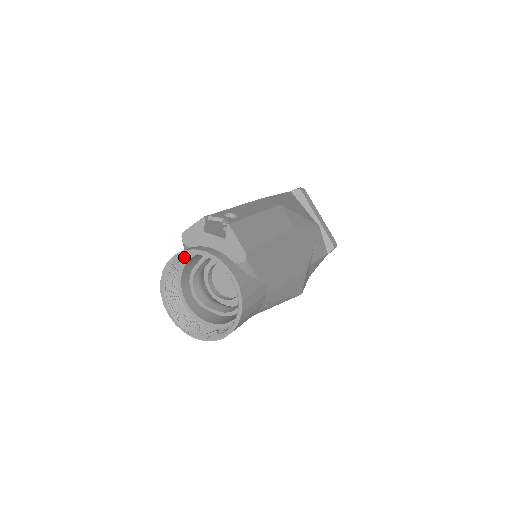
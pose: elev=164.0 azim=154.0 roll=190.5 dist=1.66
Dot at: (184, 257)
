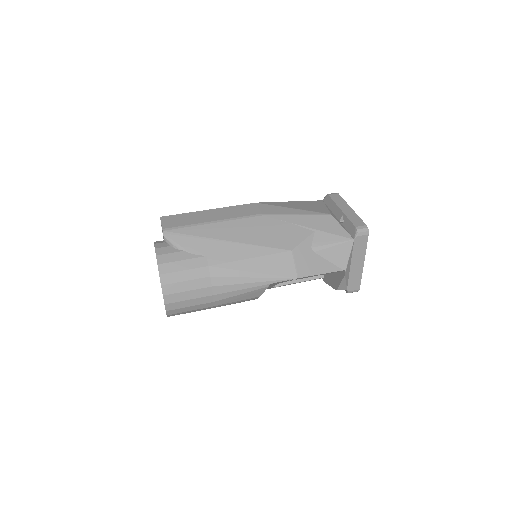
Dot at: occluded
